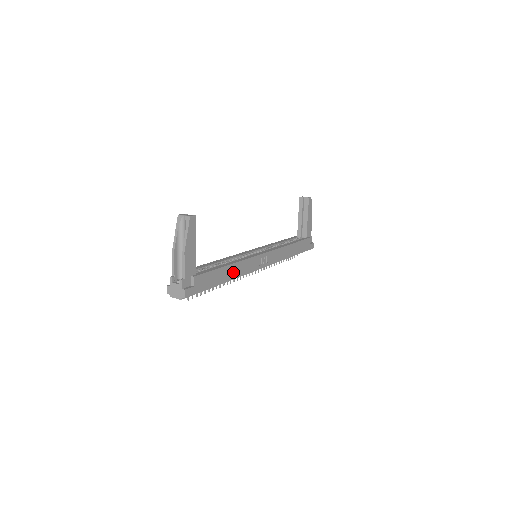
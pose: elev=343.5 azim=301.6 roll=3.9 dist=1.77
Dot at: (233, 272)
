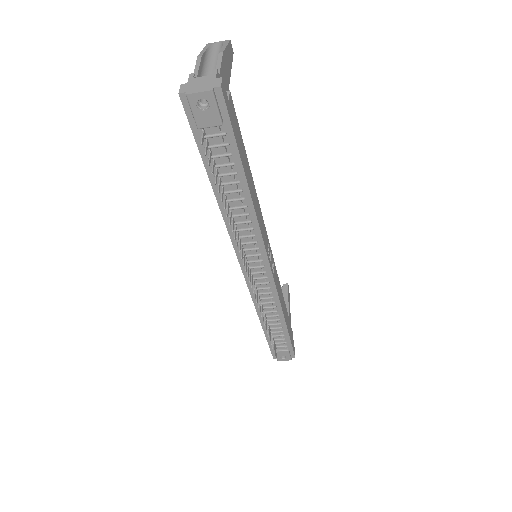
Dot at: (253, 195)
